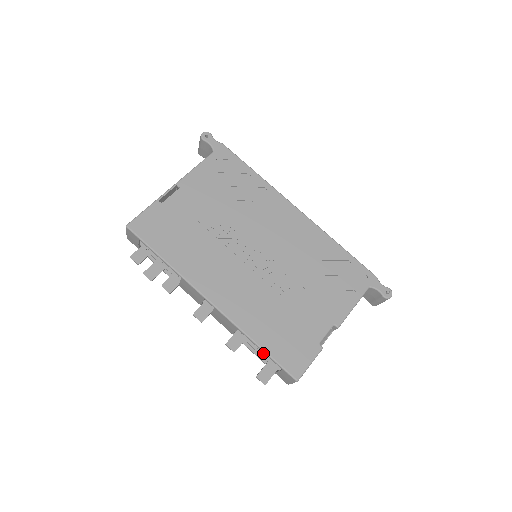
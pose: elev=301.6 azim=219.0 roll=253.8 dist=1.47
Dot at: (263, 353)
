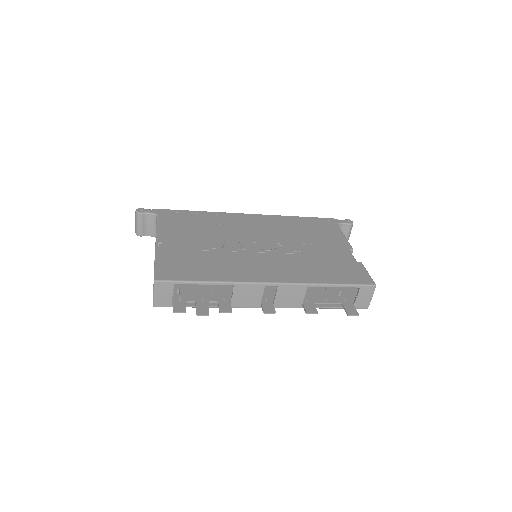
Dot at: (333, 301)
